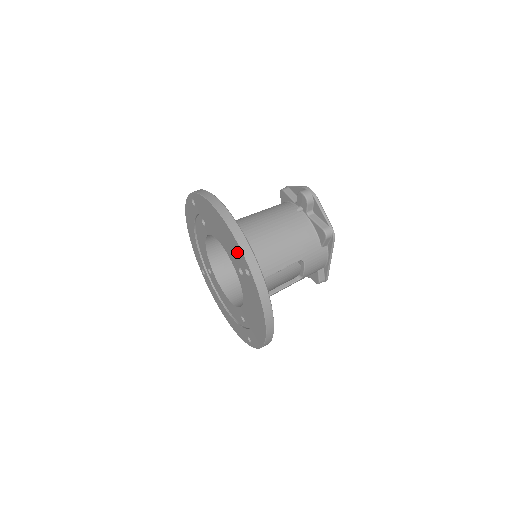
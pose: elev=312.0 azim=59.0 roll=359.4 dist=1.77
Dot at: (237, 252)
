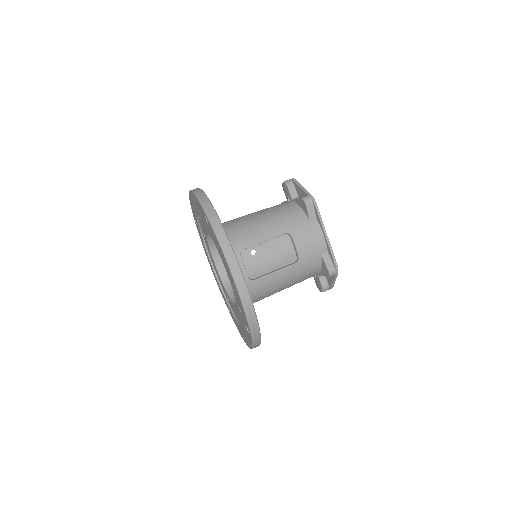
Dot at: (200, 210)
